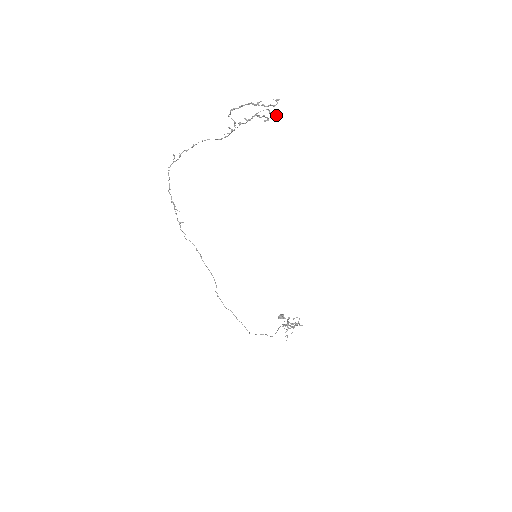
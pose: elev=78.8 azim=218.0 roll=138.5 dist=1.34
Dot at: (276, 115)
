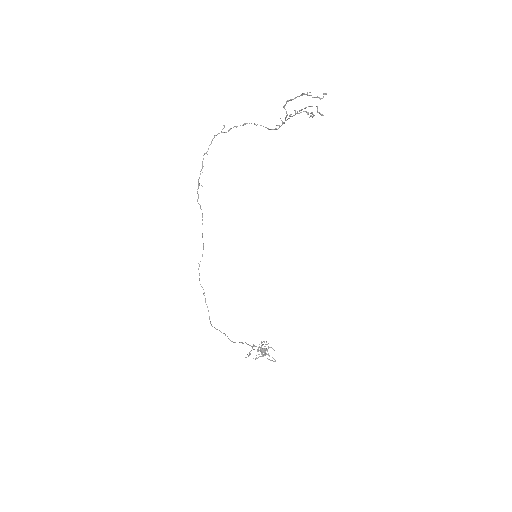
Dot at: (322, 114)
